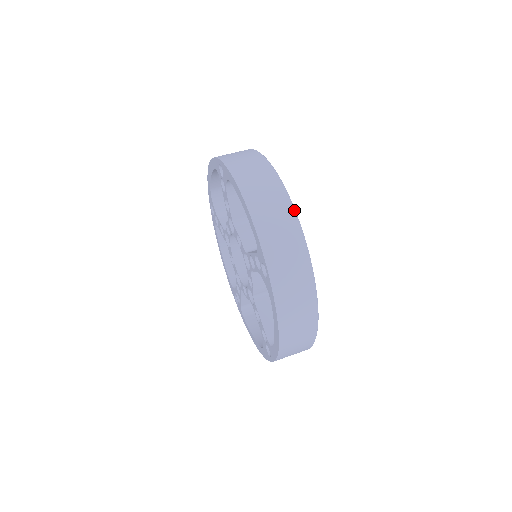
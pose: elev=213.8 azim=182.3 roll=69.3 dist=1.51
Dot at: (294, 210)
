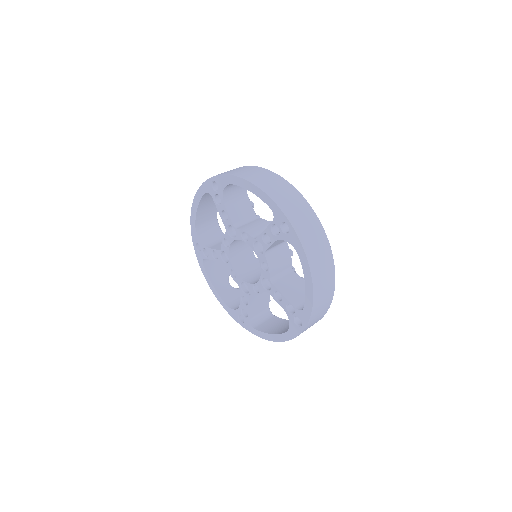
Dot at: (289, 183)
